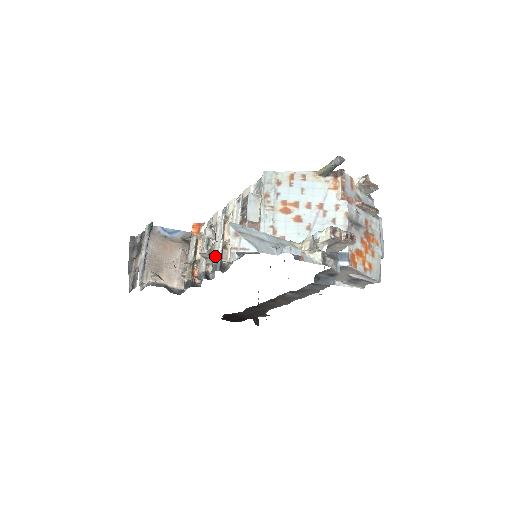
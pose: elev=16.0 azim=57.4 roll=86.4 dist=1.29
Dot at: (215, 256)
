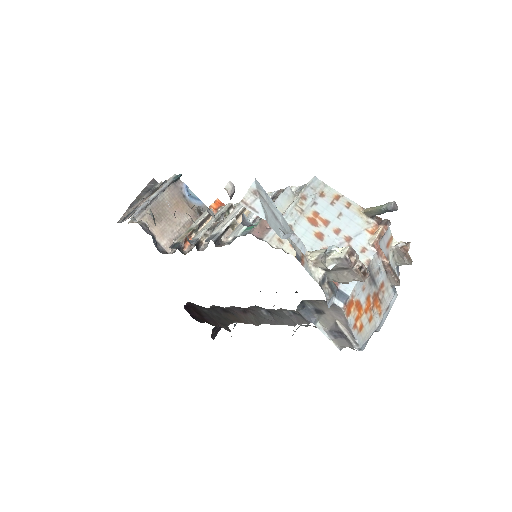
Dot at: (218, 228)
